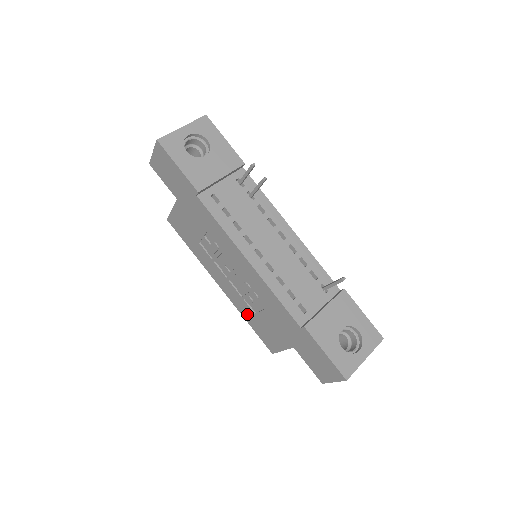
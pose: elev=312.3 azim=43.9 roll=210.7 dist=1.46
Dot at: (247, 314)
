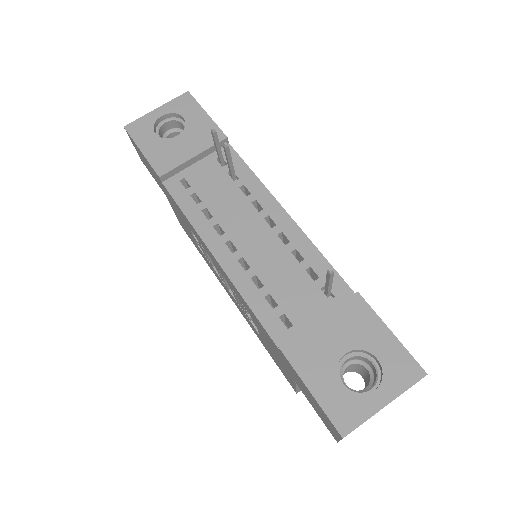
Dot at: (258, 336)
